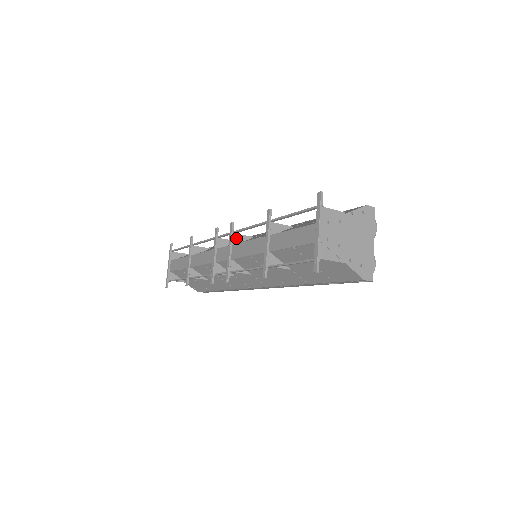
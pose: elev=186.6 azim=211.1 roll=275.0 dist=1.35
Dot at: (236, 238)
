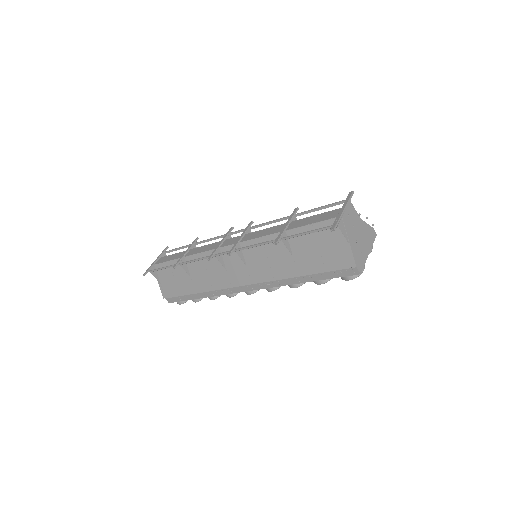
Dot at: occluded
